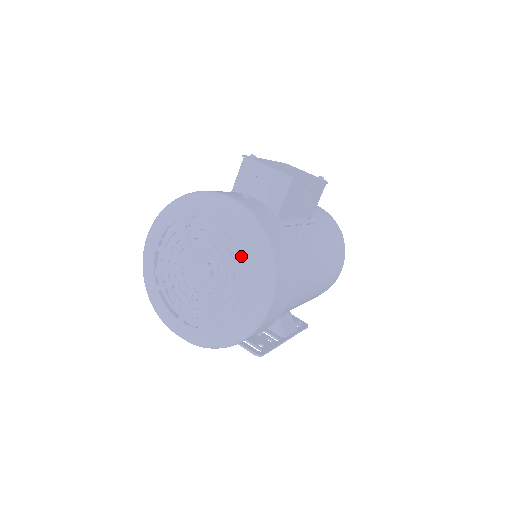
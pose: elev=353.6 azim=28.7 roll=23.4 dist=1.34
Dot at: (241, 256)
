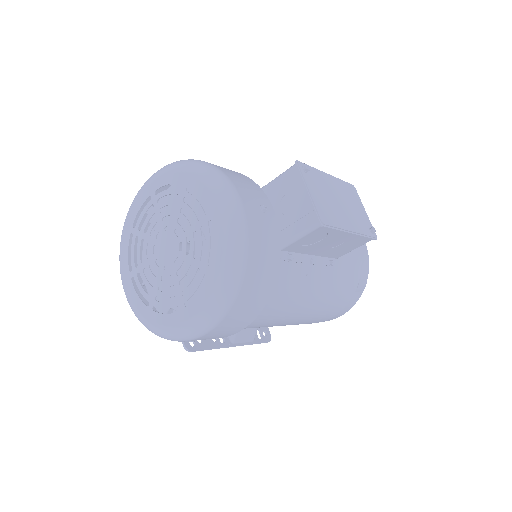
Dot at: (207, 270)
